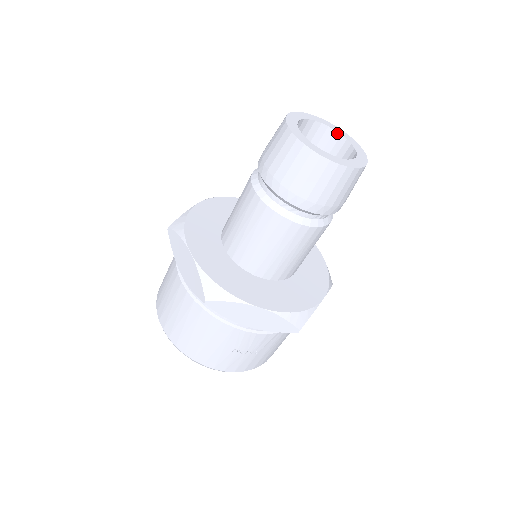
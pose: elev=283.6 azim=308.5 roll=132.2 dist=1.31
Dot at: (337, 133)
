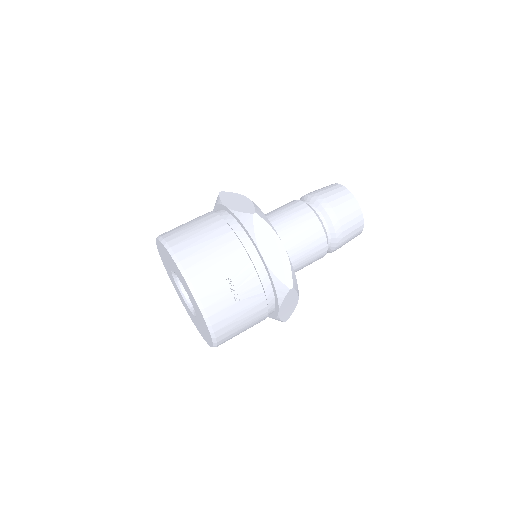
Dot at: occluded
